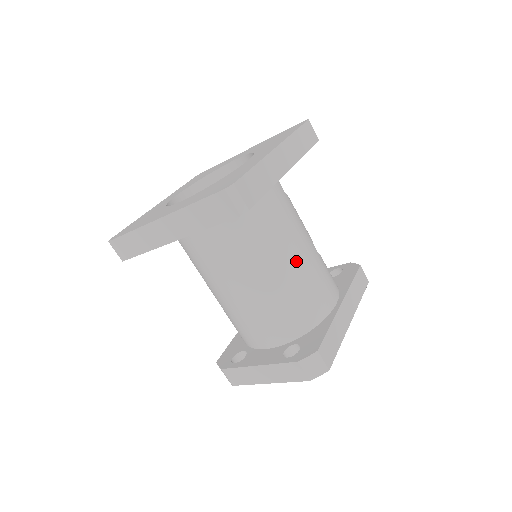
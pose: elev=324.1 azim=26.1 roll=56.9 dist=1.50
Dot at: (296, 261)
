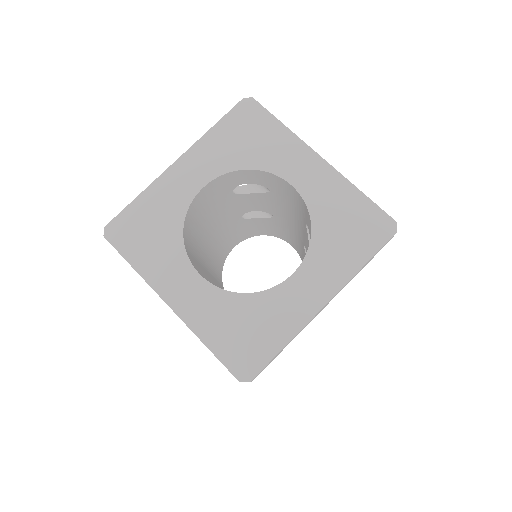
Dot at: occluded
